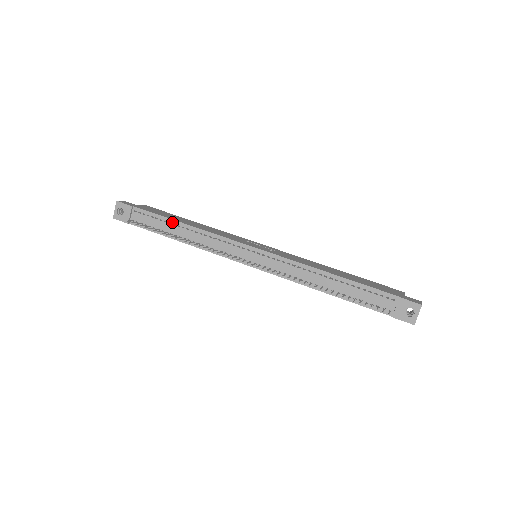
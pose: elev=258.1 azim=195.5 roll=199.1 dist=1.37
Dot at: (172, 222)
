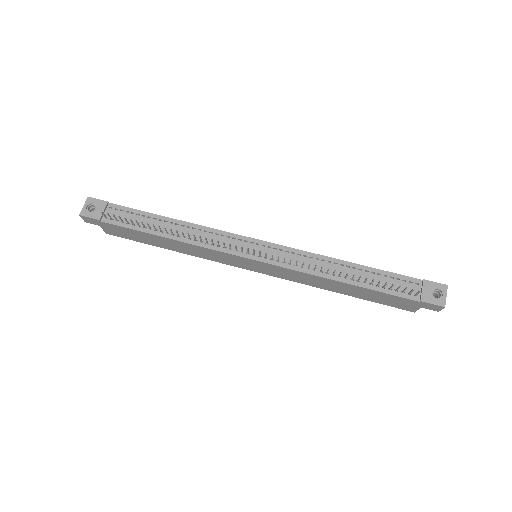
Dot at: (158, 217)
